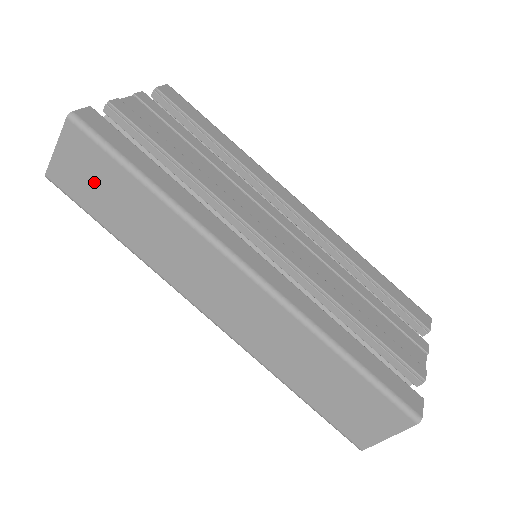
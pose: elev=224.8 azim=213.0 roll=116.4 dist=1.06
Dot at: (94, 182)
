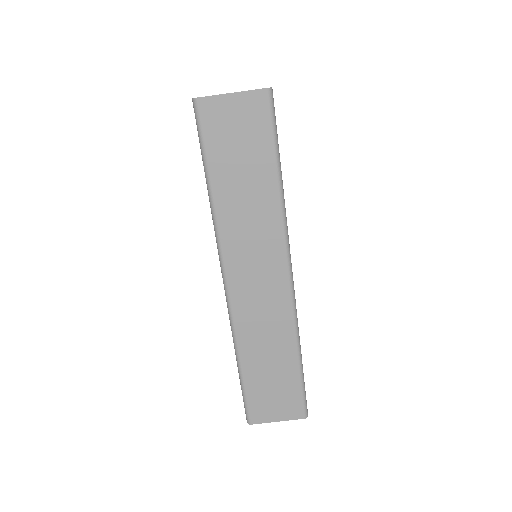
Dot at: (238, 141)
